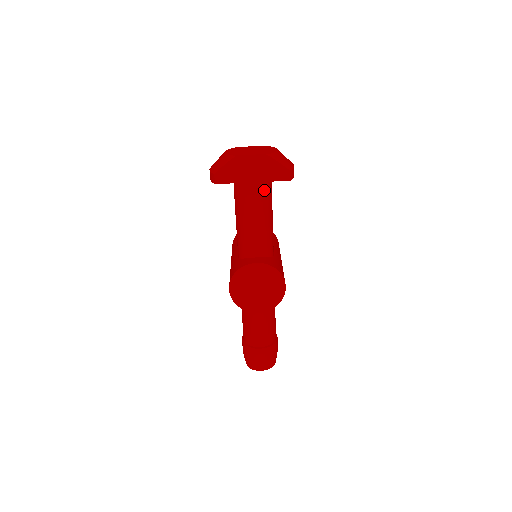
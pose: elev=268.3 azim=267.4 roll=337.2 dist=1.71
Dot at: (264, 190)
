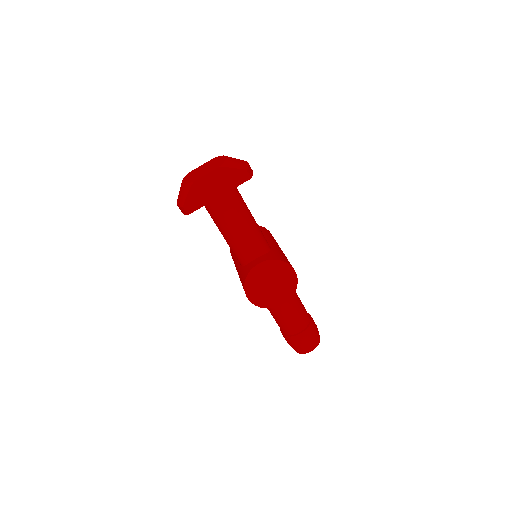
Dot at: (233, 198)
